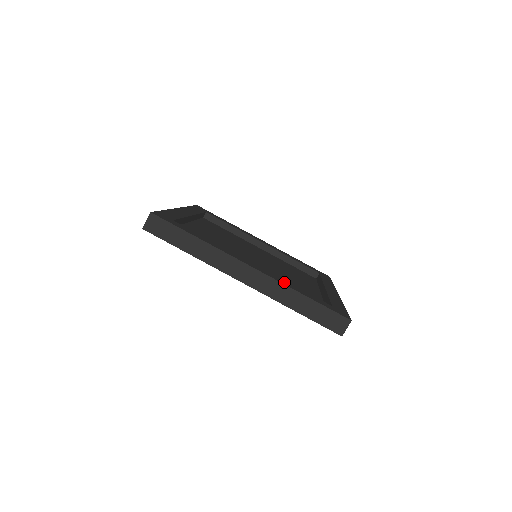
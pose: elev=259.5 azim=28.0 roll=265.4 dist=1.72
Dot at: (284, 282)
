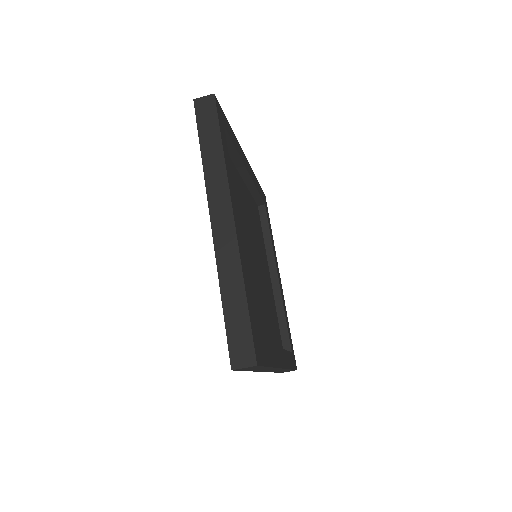
Dot at: occluded
